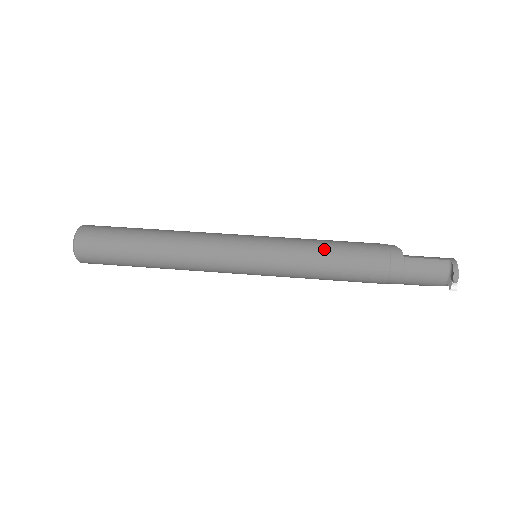
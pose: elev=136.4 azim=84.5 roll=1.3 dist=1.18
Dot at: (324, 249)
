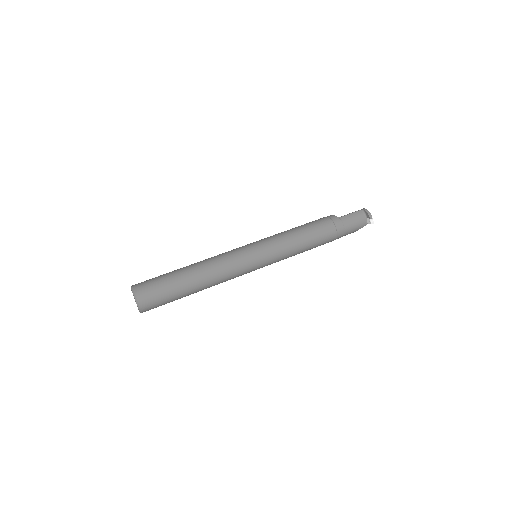
Dot at: (295, 231)
